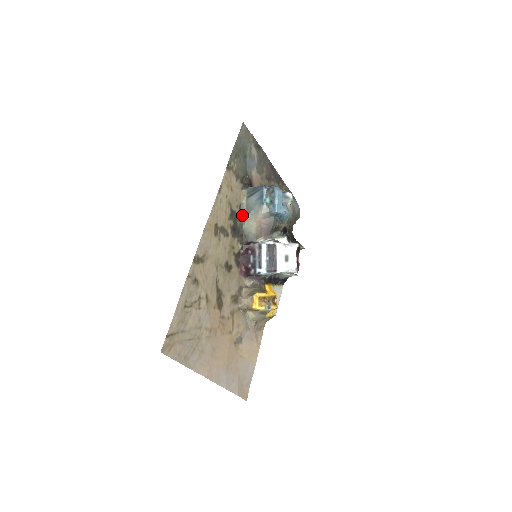
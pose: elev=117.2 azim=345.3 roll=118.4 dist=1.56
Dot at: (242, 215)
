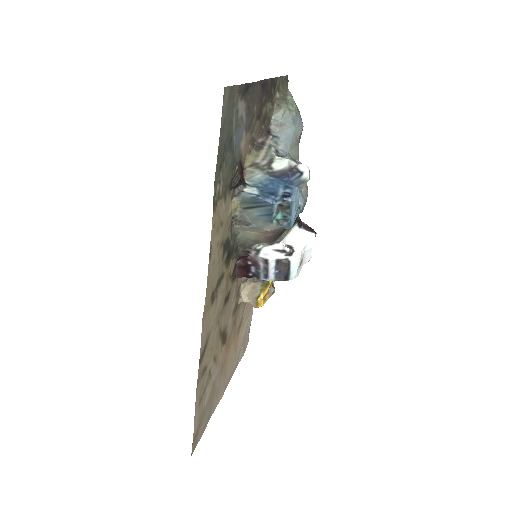
Dot at: (235, 228)
